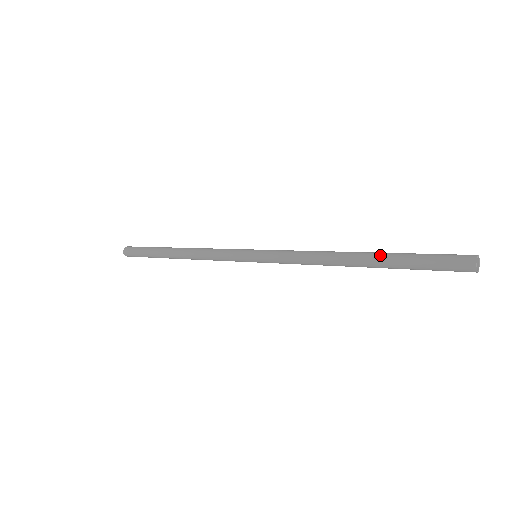
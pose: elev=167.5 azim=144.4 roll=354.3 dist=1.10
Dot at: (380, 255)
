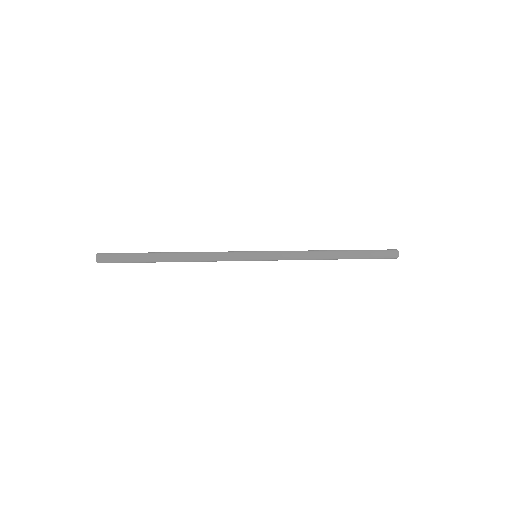
Dot at: (350, 254)
